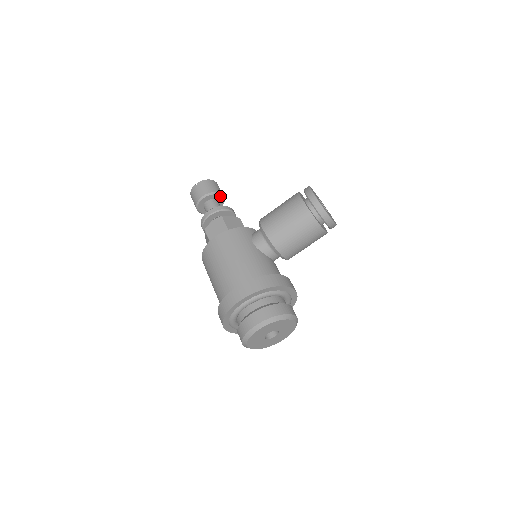
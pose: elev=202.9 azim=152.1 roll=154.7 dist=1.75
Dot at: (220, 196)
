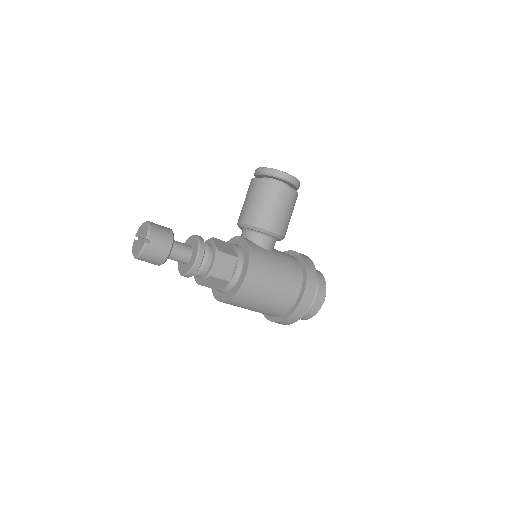
Dot at: occluded
